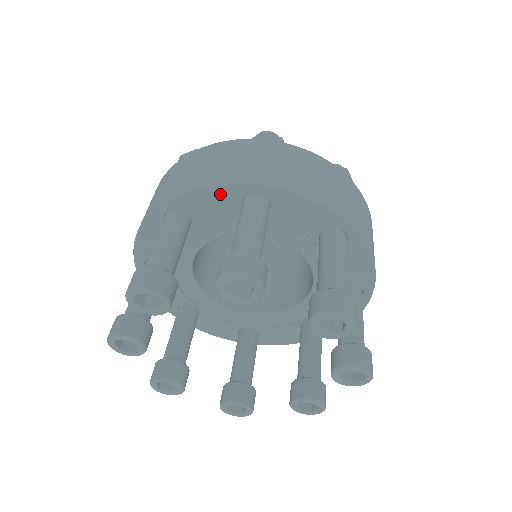
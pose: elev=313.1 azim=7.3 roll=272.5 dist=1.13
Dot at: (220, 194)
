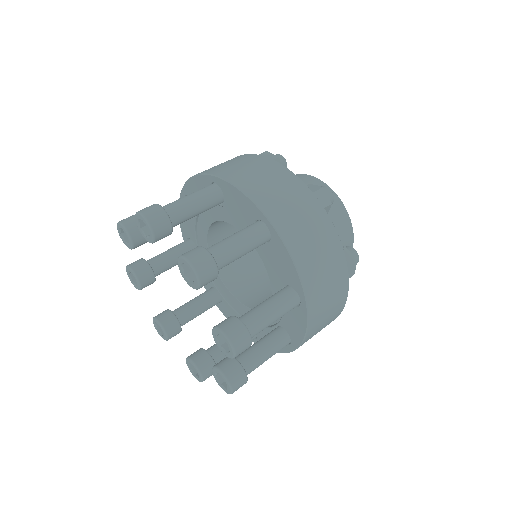
Dot at: (200, 183)
